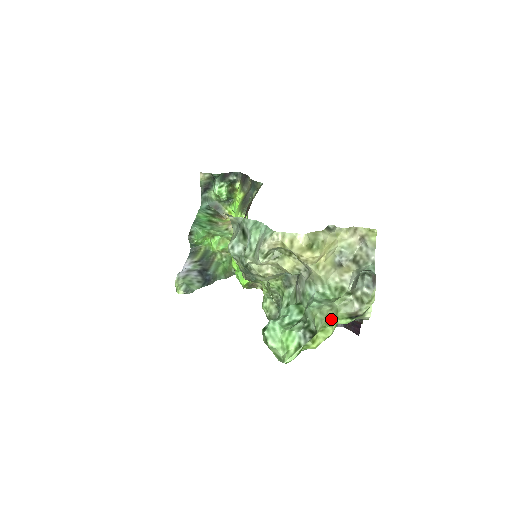
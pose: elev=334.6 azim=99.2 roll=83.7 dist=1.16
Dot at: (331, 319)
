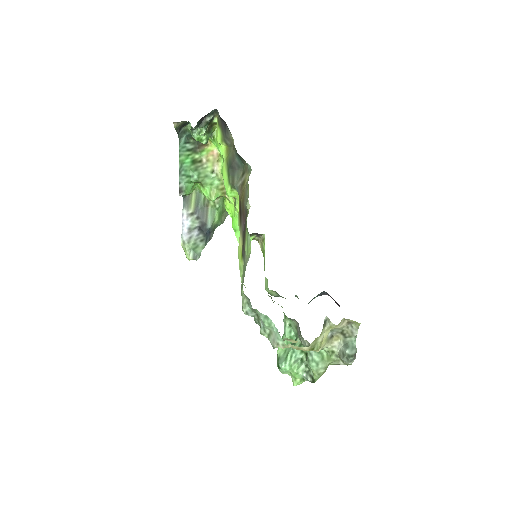
Dot at: (324, 372)
